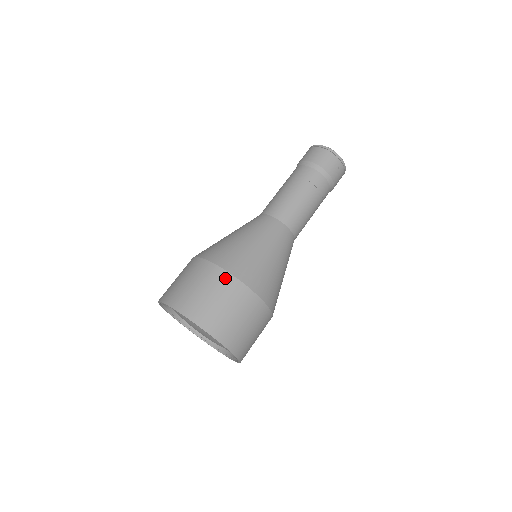
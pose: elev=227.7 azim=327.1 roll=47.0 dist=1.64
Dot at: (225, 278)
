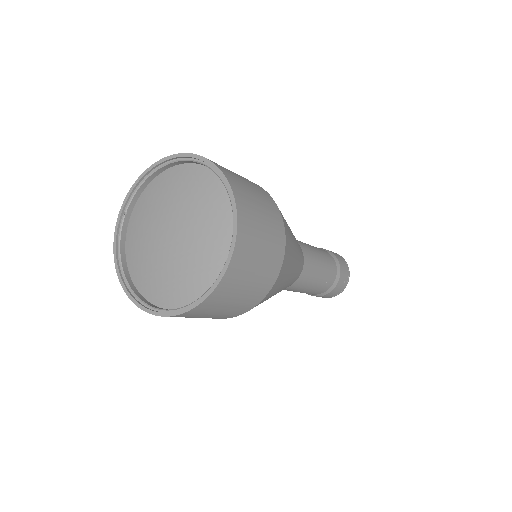
Dot at: (275, 208)
